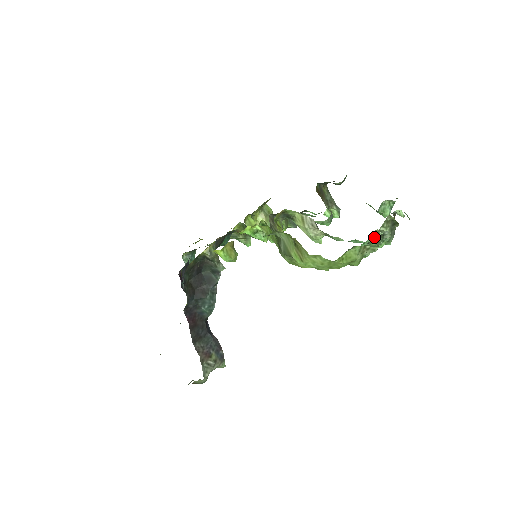
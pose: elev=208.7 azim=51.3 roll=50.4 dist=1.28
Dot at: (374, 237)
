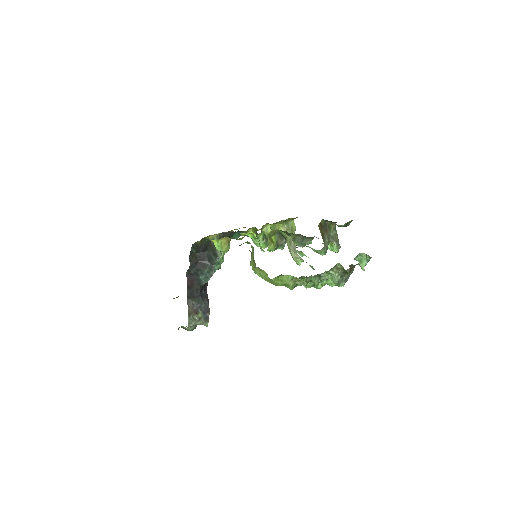
Dot at: (327, 276)
